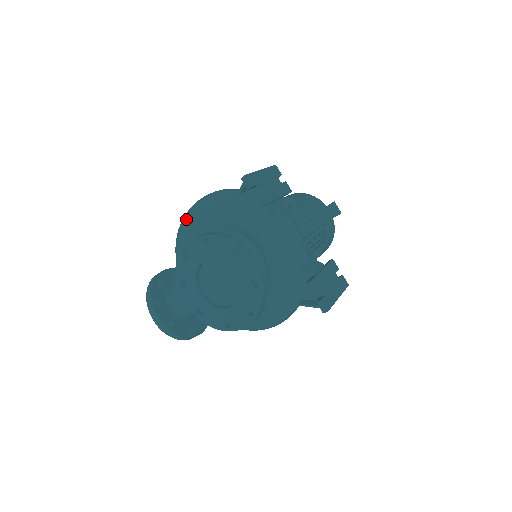
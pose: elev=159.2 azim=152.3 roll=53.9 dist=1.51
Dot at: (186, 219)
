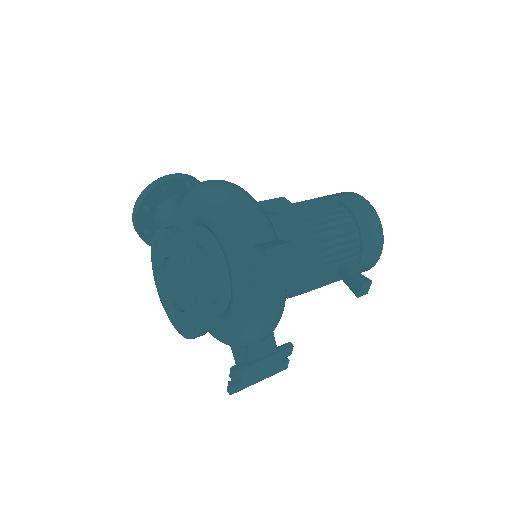
Dot at: (204, 196)
